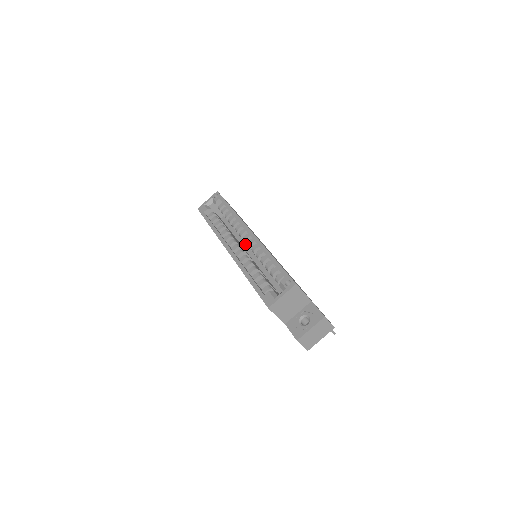
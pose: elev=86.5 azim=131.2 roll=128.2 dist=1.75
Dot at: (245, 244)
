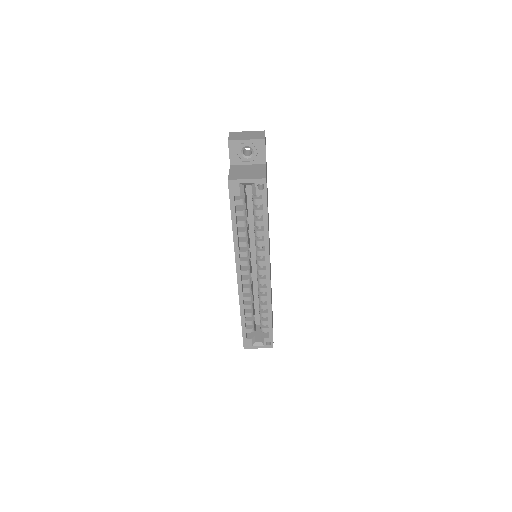
Dot at: (254, 239)
